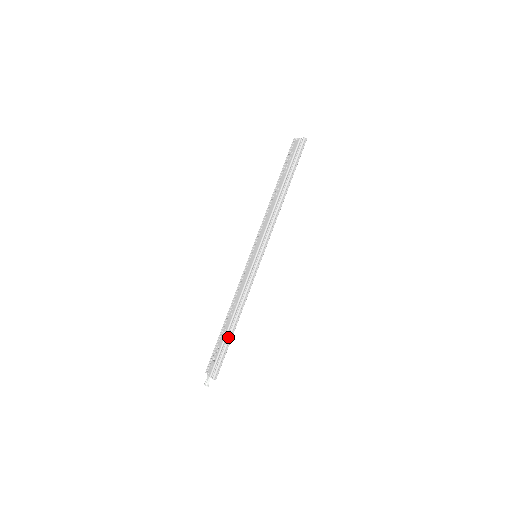
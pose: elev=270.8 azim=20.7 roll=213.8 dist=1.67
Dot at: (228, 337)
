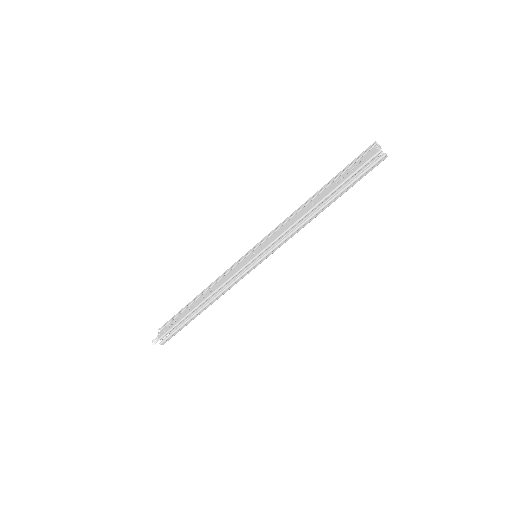
Dot at: (189, 318)
